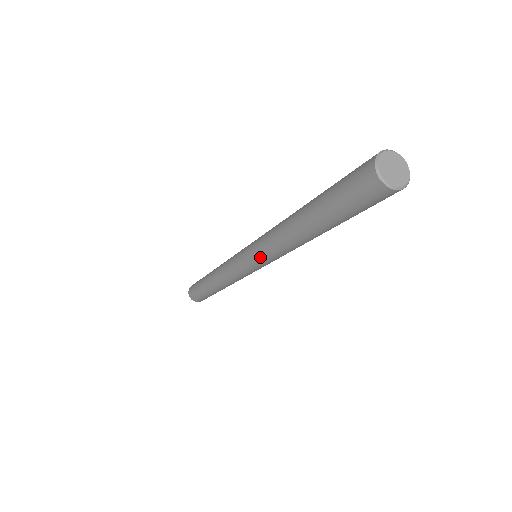
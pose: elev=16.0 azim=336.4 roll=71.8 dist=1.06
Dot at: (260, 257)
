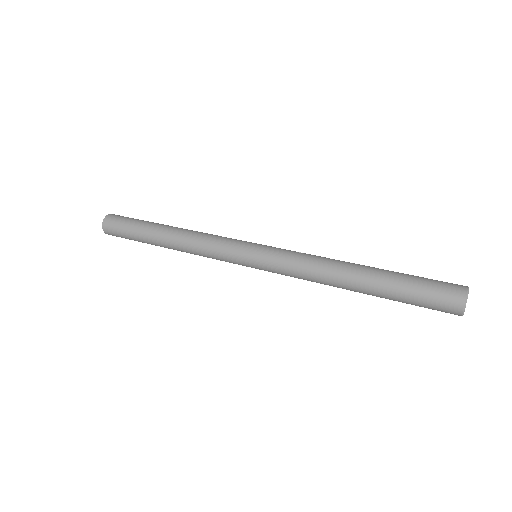
Dot at: occluded
